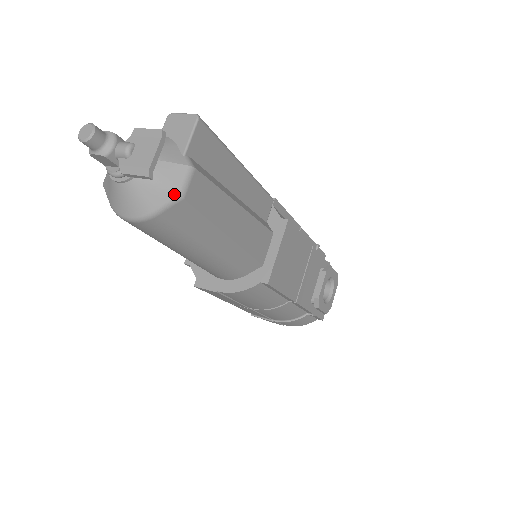
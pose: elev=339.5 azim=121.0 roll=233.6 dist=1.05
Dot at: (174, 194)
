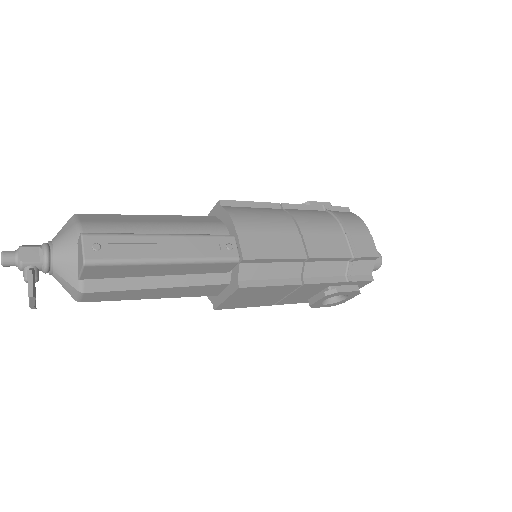
Dot at: (73, 298)
